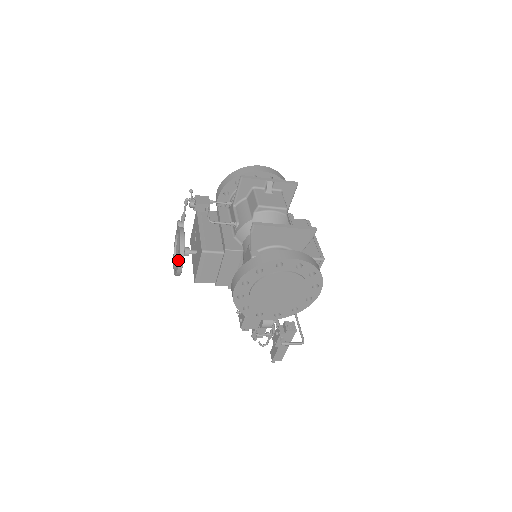
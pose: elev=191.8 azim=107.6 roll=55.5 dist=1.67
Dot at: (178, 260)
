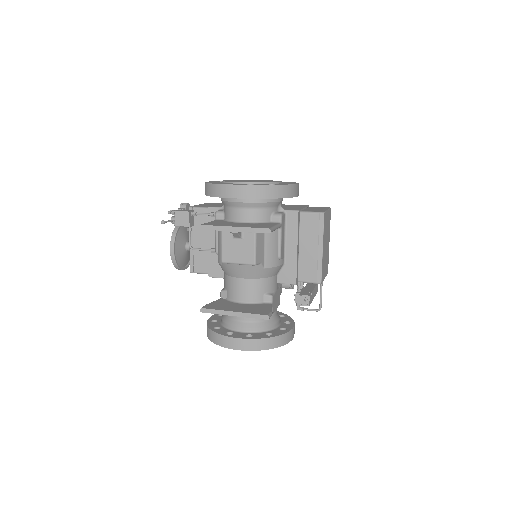
Dot at: occluded
